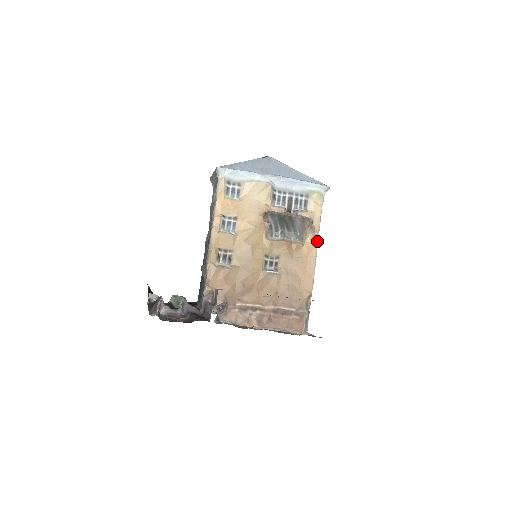
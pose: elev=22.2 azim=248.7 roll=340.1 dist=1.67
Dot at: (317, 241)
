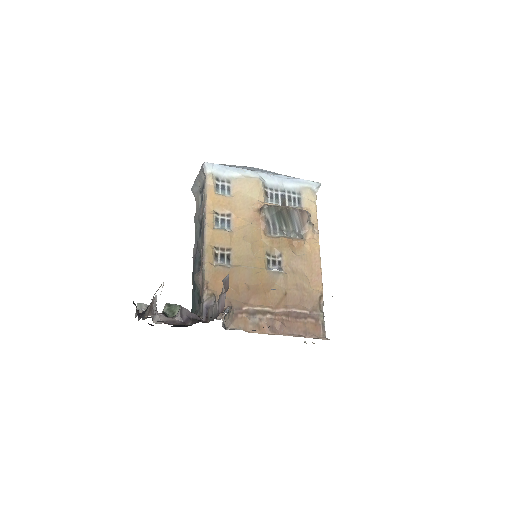
Dot at: (318, 238)
